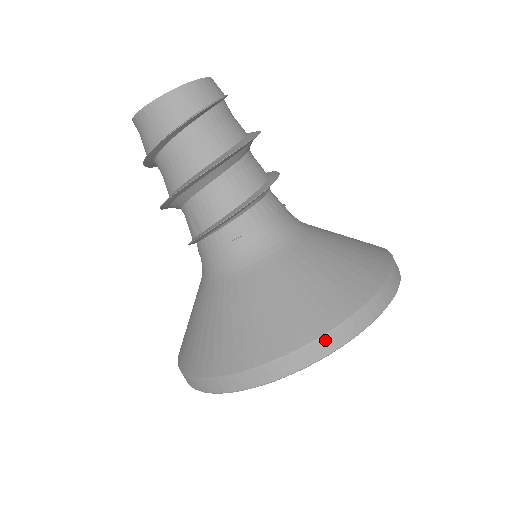
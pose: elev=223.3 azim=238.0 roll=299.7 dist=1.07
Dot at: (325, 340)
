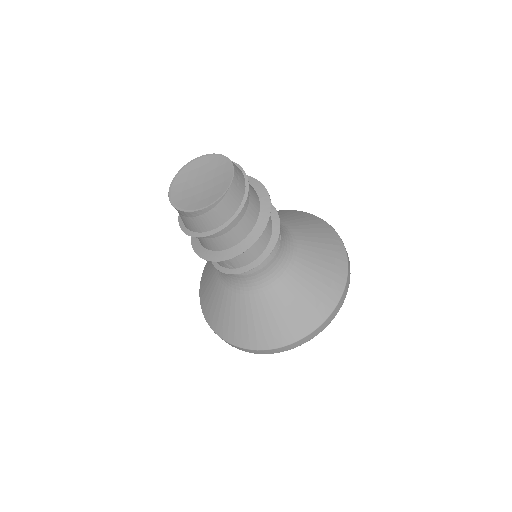
Dot at: (327, 321)
